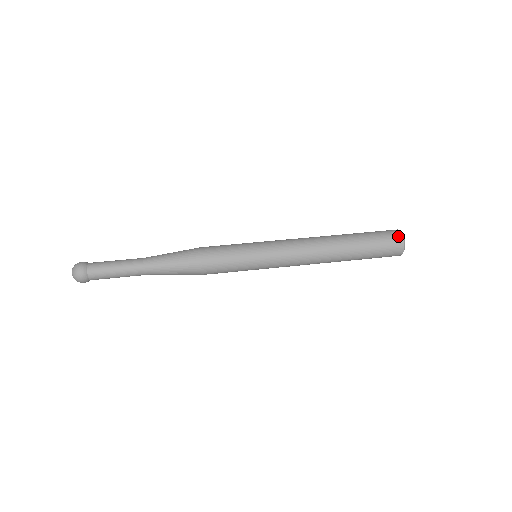
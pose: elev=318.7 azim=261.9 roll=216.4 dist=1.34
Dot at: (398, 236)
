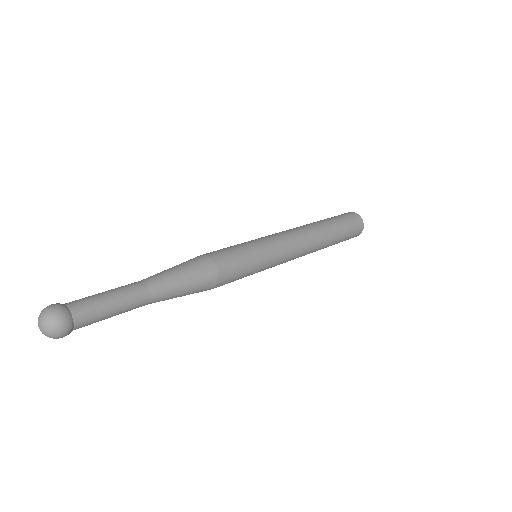
Dot at: (356, 215)
